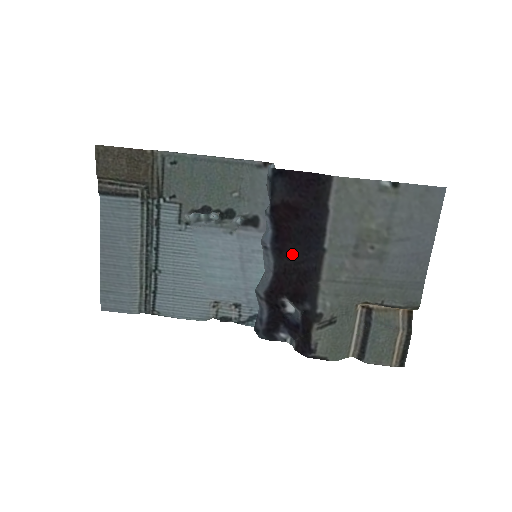
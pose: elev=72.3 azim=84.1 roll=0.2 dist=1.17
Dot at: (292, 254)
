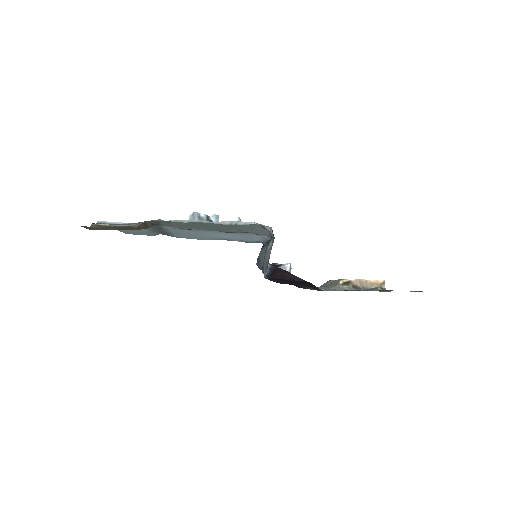
Dot at: occluded
